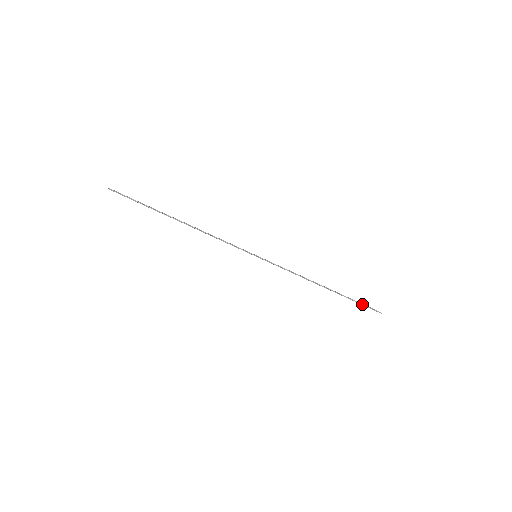
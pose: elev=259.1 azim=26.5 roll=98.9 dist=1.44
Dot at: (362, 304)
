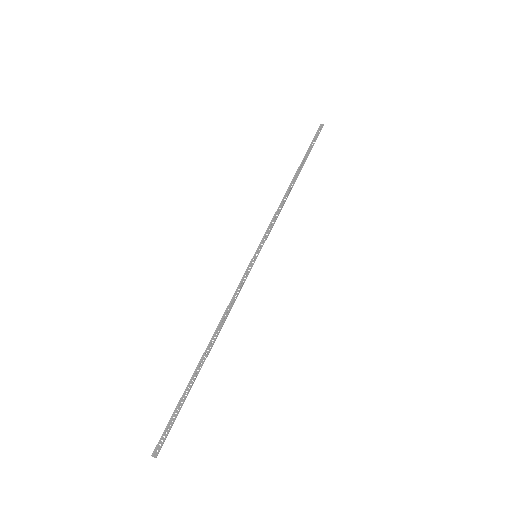
Dot at: occluded
